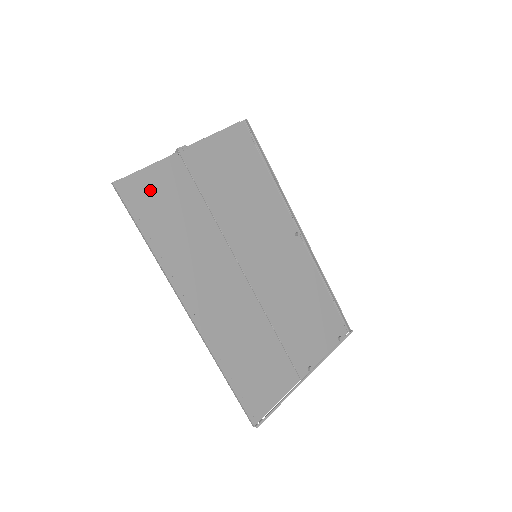
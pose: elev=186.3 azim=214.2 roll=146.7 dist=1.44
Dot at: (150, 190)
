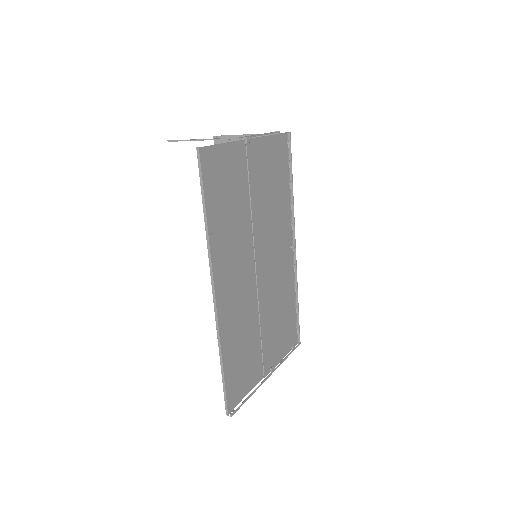
Dot at: (219, 167)
